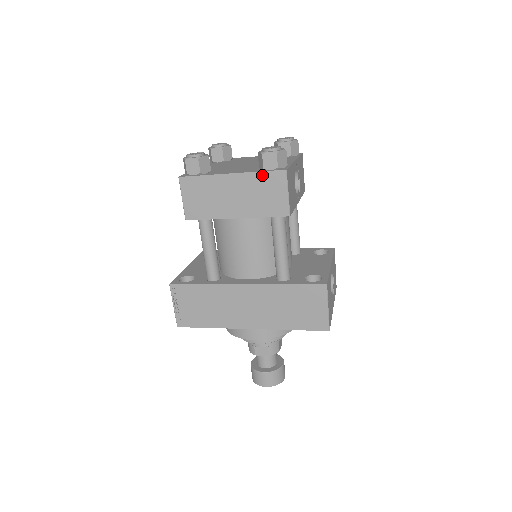
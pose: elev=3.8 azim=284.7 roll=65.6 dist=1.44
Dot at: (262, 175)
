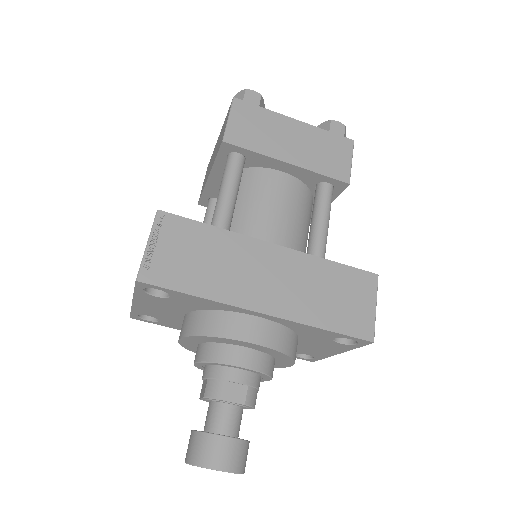
Dot at: (329, 135)
